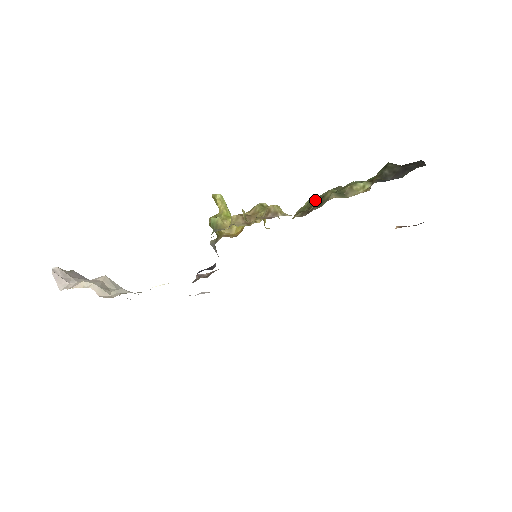
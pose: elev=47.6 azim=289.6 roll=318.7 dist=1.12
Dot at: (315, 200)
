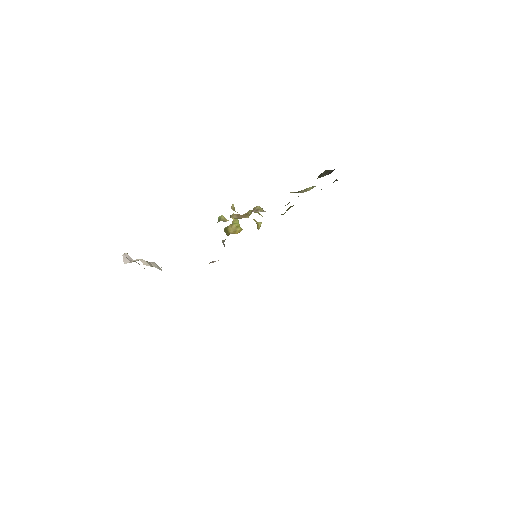
Dot at: (290, 207)
